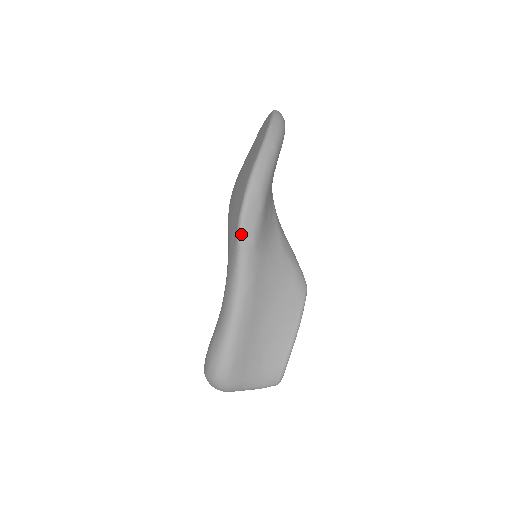
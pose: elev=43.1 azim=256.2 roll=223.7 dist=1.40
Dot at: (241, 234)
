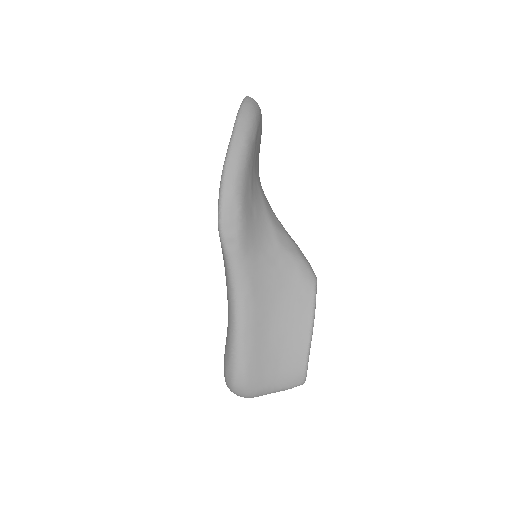
Dot at: (224, 242)
